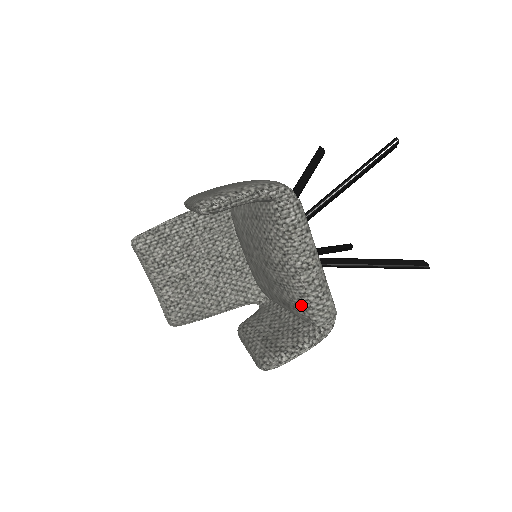
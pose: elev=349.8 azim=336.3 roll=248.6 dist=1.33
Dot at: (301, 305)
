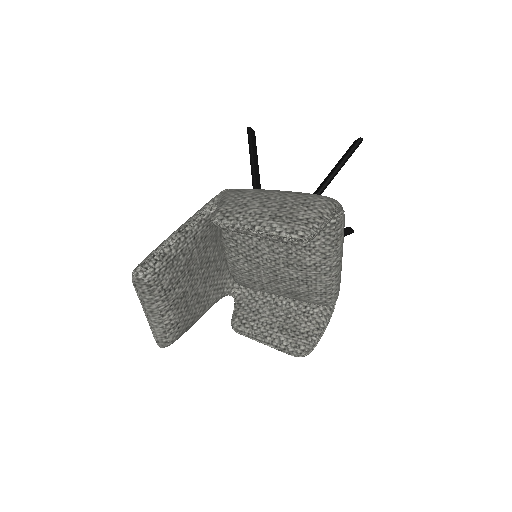
Dot at: (322, 294)
